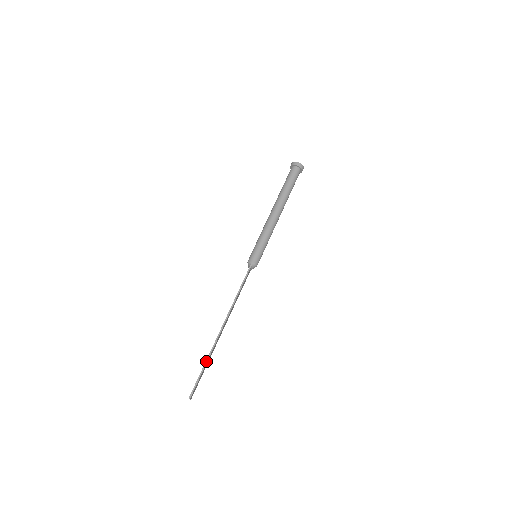
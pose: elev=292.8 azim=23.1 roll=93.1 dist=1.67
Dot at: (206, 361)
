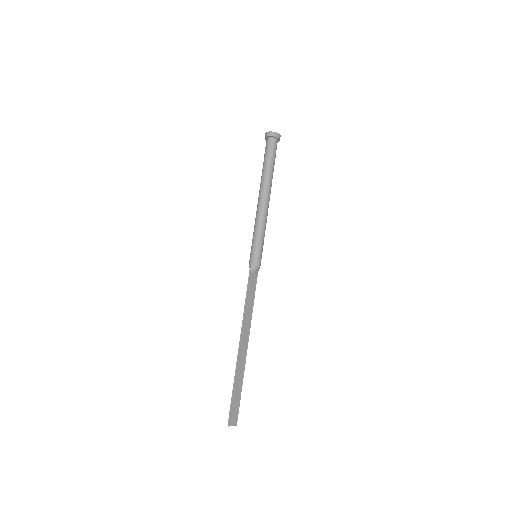
Dot at: (233, 384)
